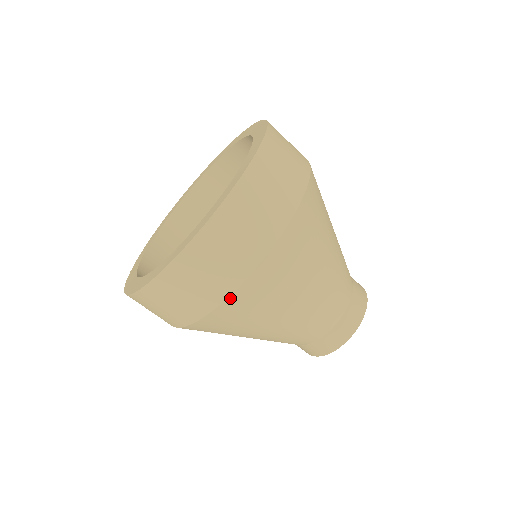
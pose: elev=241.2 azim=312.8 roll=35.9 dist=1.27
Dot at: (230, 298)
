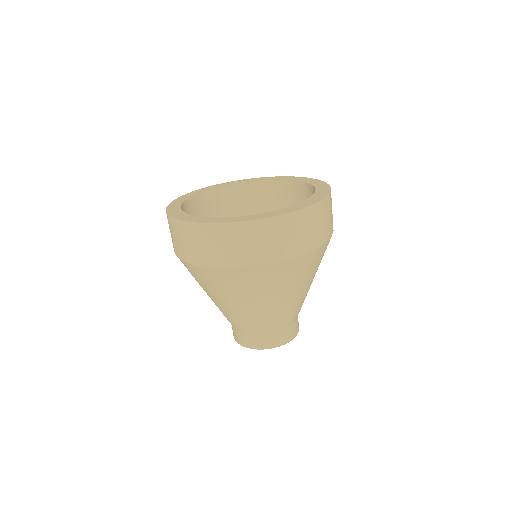
Dot at: (181, 259)
